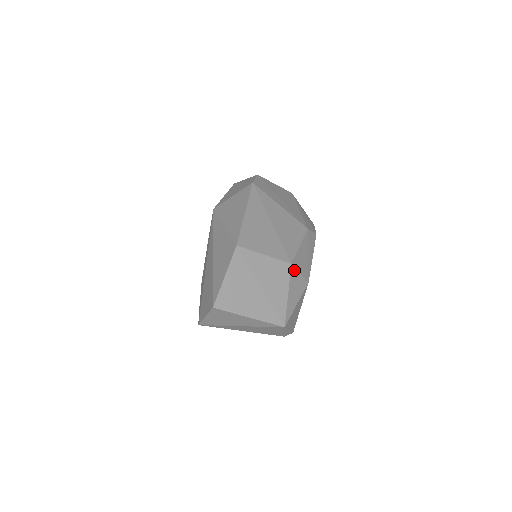
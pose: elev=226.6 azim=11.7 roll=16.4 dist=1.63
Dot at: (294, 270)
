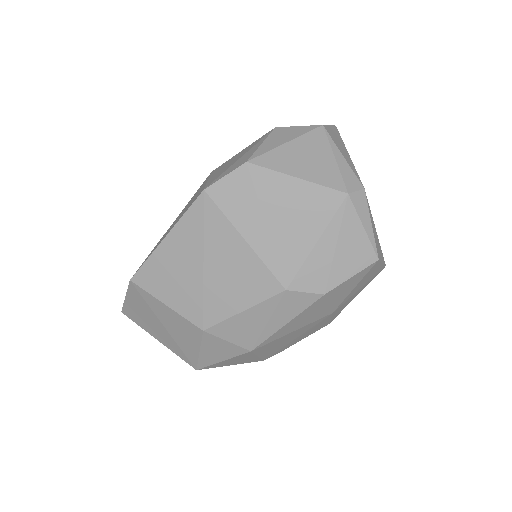
Dot at: (212, 336)
